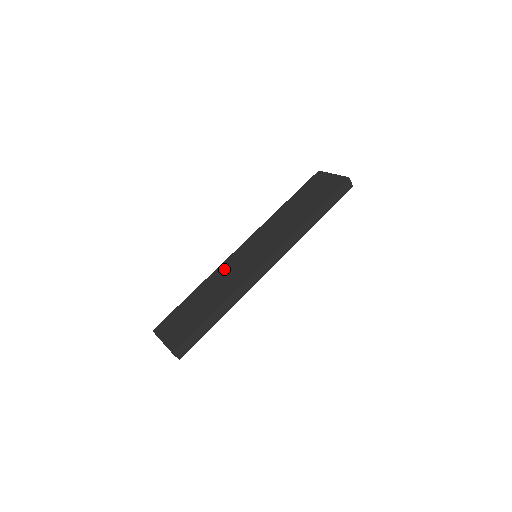
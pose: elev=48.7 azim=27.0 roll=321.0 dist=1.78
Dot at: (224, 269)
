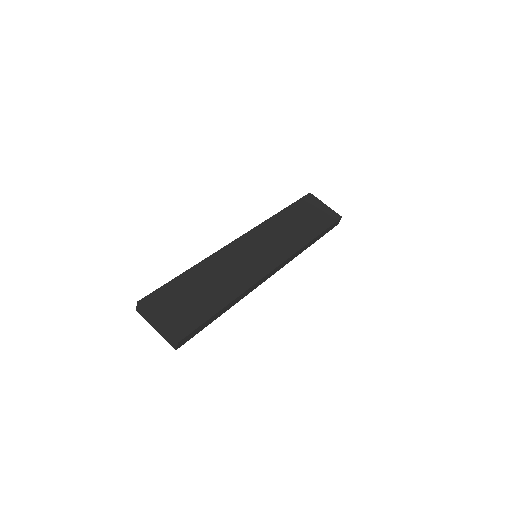
Dot at: (226, 257)
